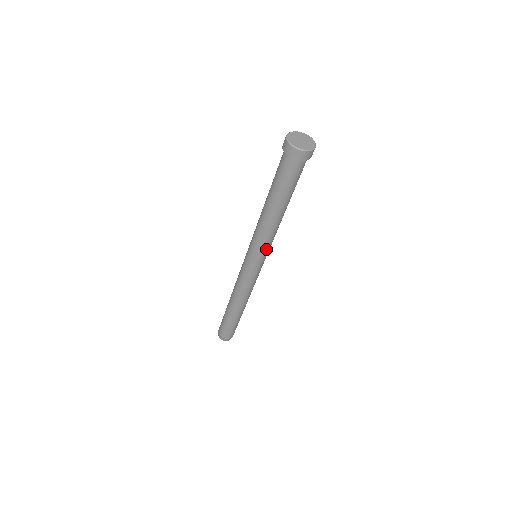
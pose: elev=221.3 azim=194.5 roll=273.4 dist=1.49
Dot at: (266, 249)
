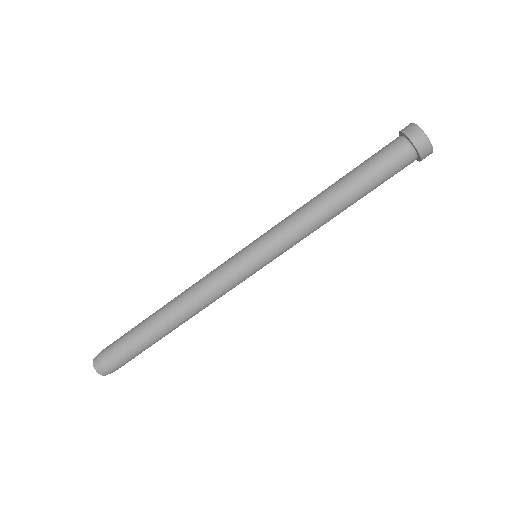
Dot at: (285, 249)
